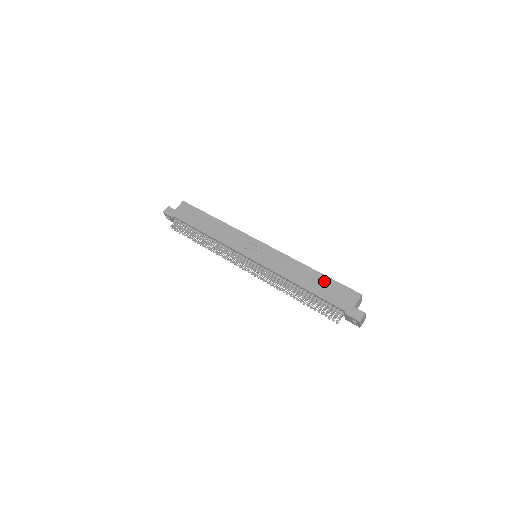
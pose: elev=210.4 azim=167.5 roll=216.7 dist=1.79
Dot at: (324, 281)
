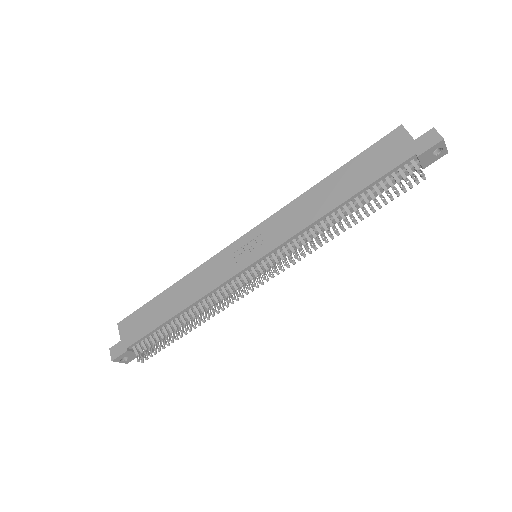
Dot at: (351, 169)
